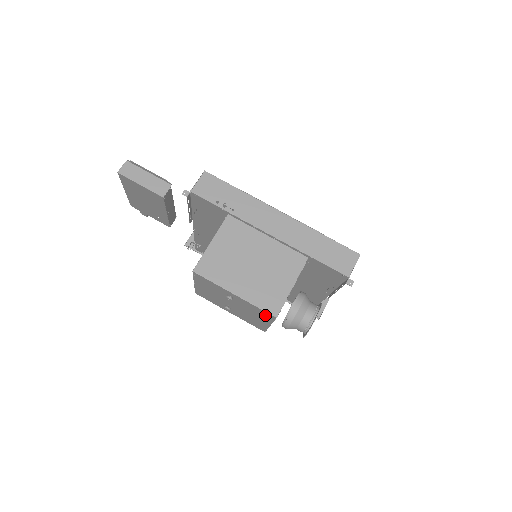
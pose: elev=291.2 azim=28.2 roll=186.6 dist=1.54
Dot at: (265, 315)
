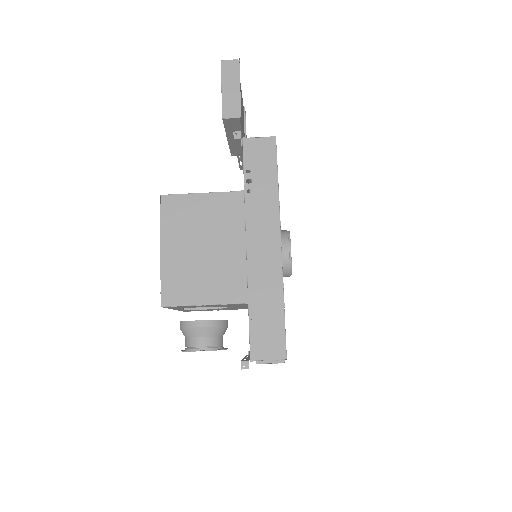
Dot at: occluded
